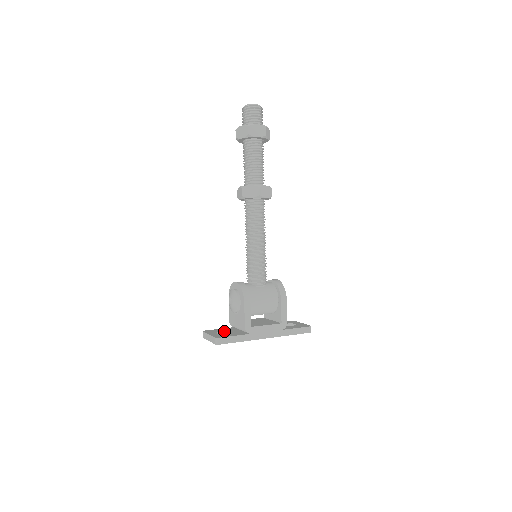
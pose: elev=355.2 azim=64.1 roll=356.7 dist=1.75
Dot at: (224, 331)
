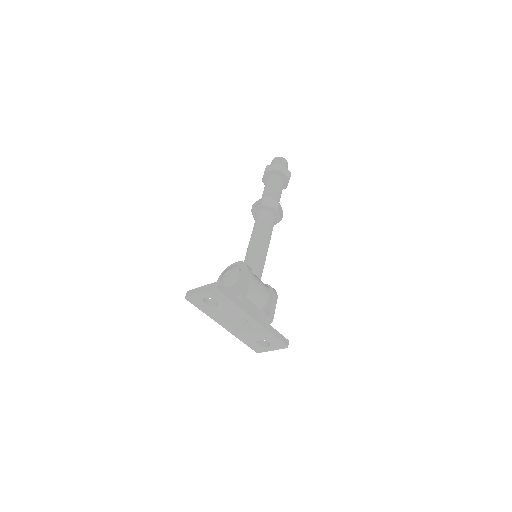
Dot at: (211, 299)
